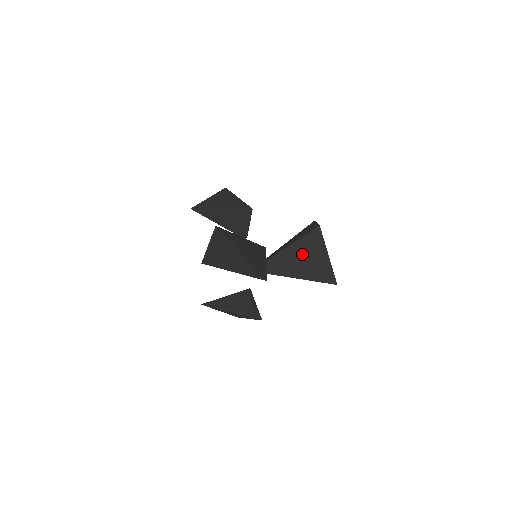
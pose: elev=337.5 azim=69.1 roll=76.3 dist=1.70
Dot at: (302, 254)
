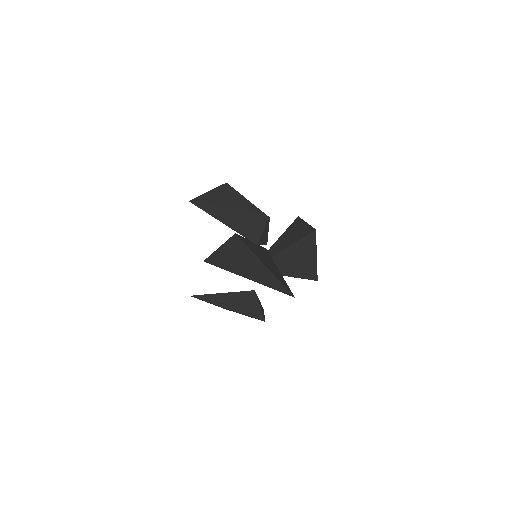
Dot at: (296, 255)
